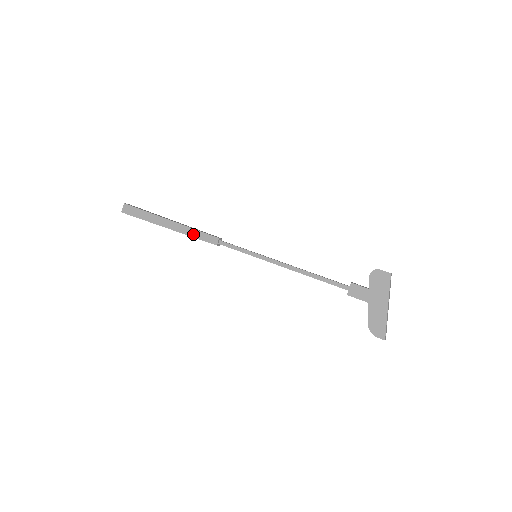
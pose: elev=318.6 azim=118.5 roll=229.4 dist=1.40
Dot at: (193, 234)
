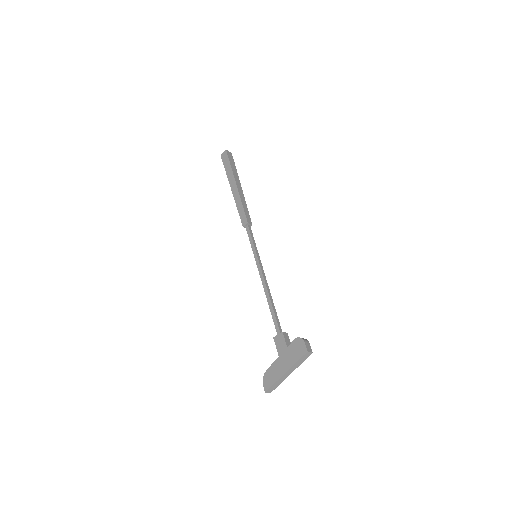
Dot at: (239, 206)
